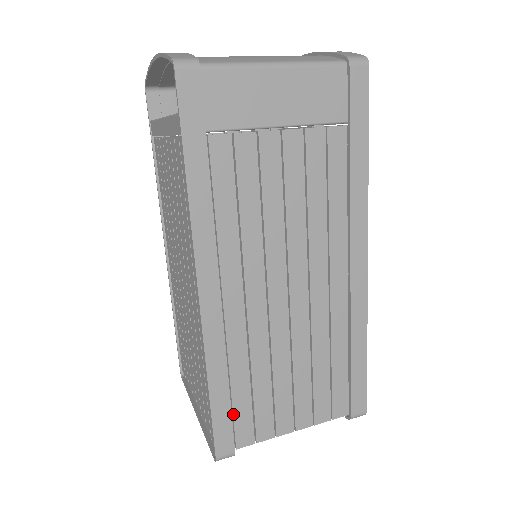
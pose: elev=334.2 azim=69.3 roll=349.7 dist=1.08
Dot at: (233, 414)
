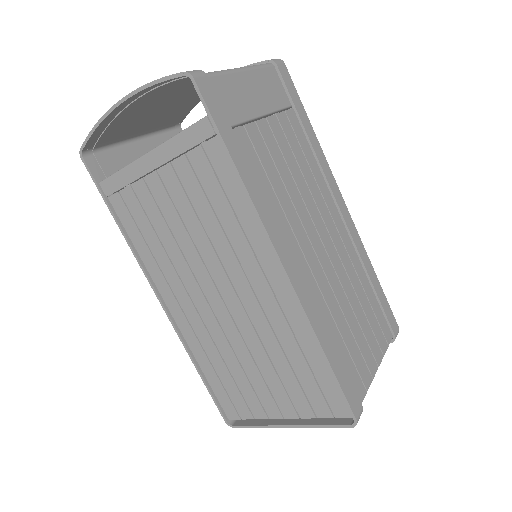
Dot at: (345, 372)
